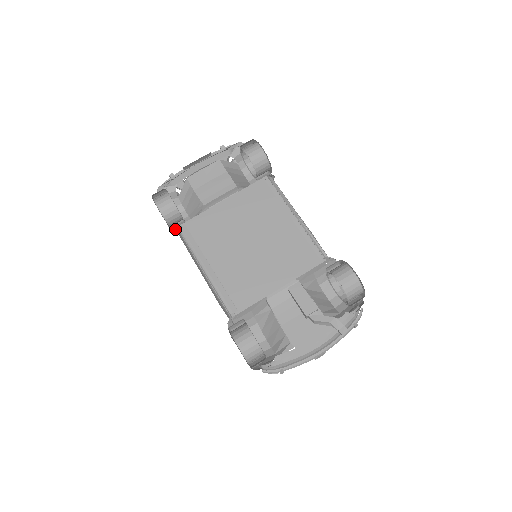
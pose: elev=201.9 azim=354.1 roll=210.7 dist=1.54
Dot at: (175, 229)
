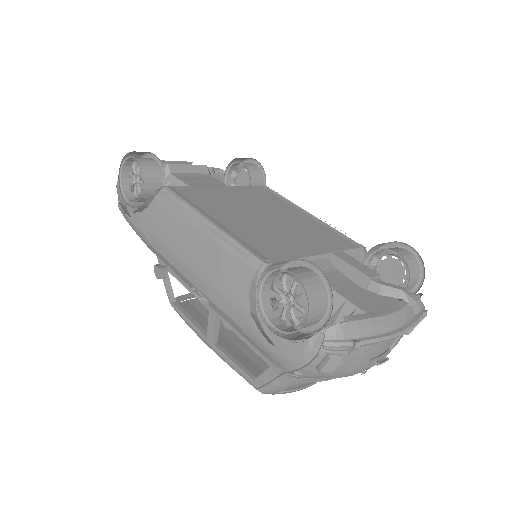
Dot at: (135, 218)
